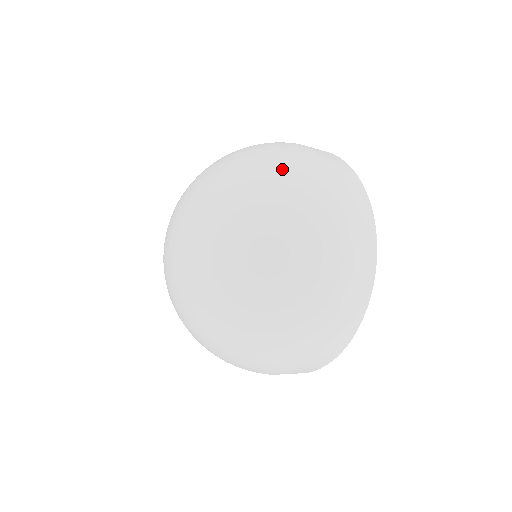
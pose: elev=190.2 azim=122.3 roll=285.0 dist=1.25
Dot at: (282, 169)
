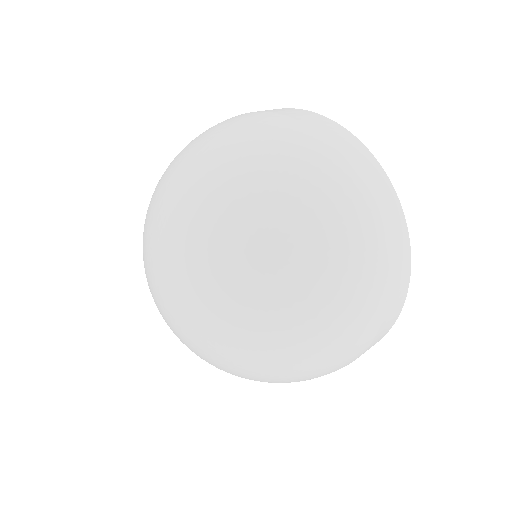
Dot at: (318, 222)
